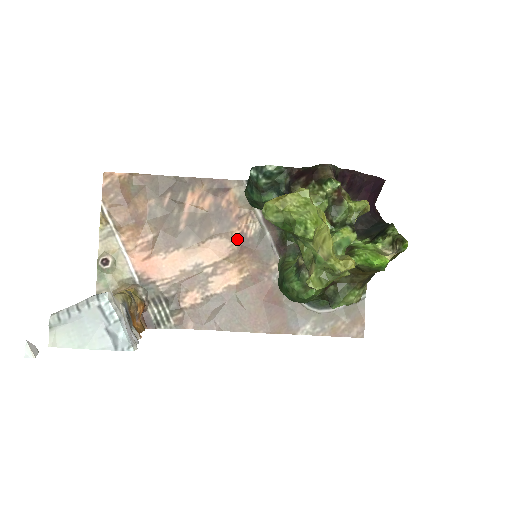
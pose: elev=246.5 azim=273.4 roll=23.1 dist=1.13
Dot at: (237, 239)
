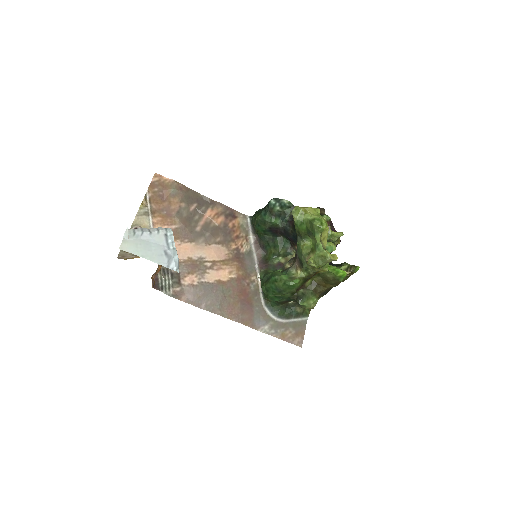
Dot at: (233, 251)
